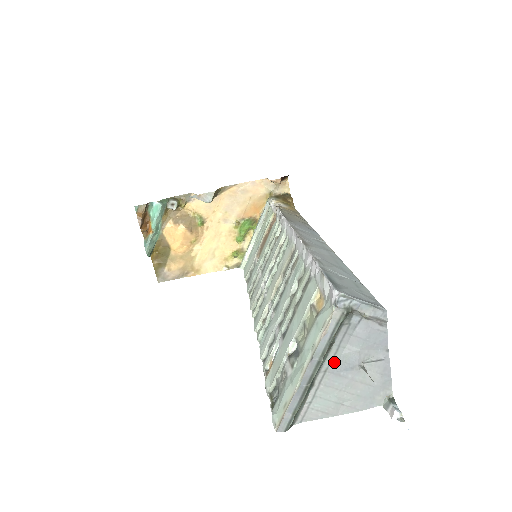
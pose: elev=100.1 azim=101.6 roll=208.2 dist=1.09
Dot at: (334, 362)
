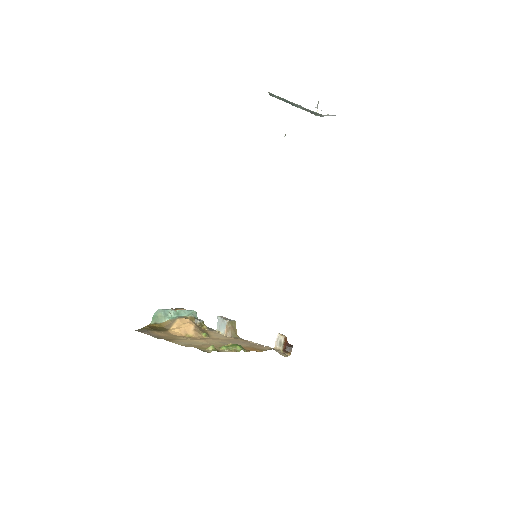
Dot at: occluded
